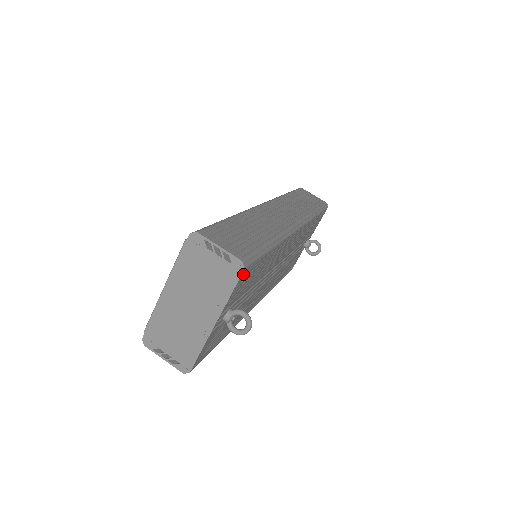
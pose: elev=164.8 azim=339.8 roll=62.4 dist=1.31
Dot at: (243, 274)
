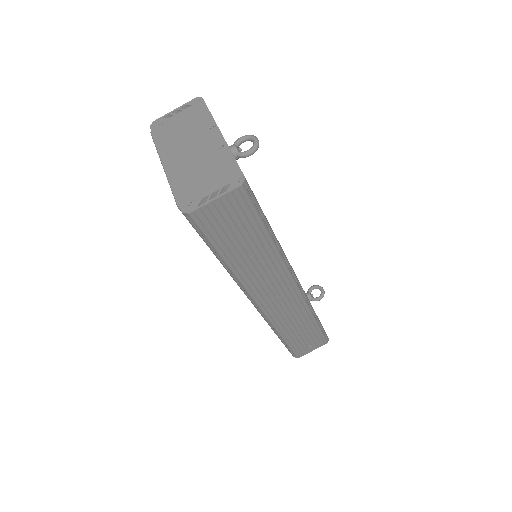
Dot at: occluded
